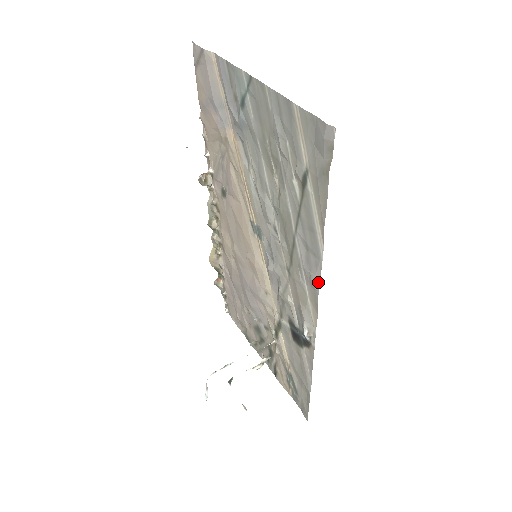
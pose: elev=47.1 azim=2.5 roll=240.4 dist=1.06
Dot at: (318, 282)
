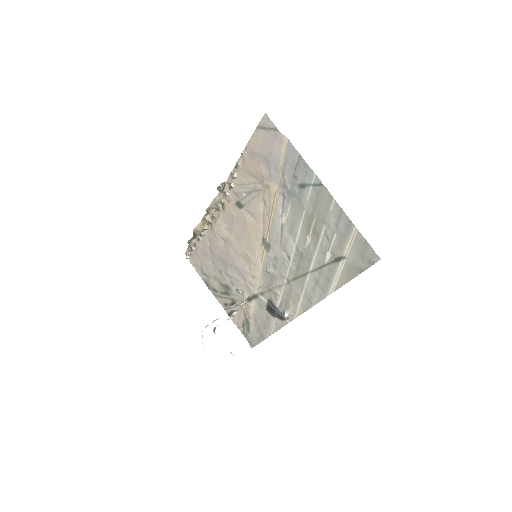
Dot at: (316, 302)
